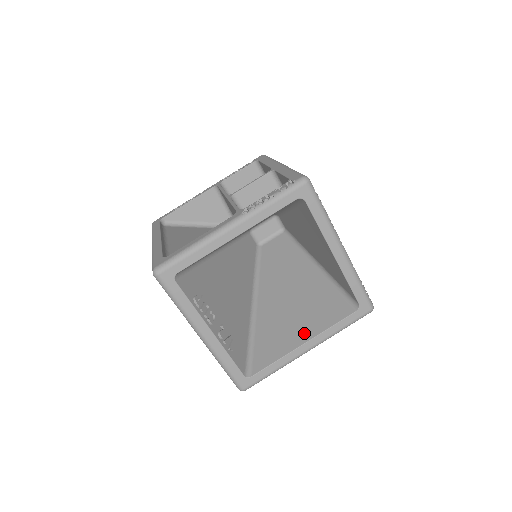
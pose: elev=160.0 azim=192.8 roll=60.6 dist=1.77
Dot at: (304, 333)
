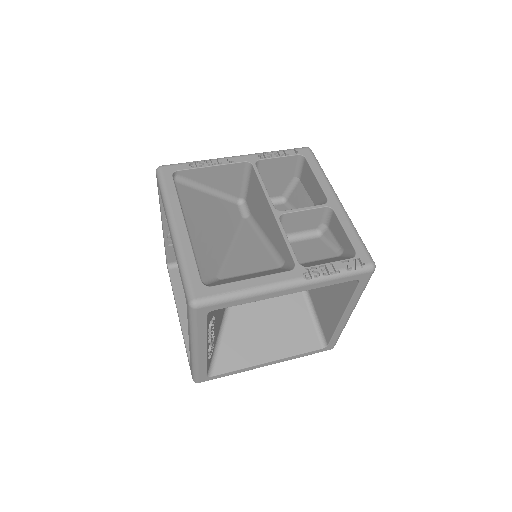
Dot at: (272, 351)
